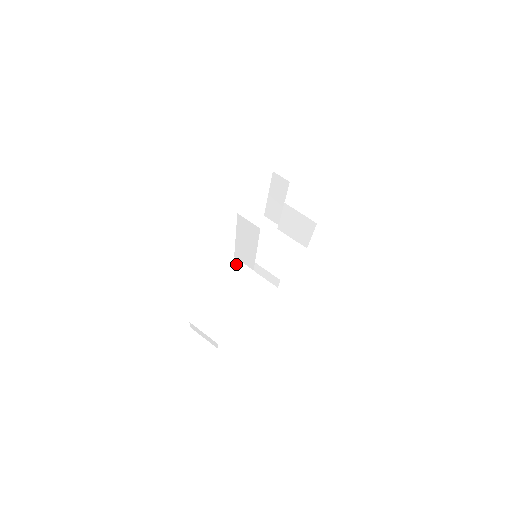
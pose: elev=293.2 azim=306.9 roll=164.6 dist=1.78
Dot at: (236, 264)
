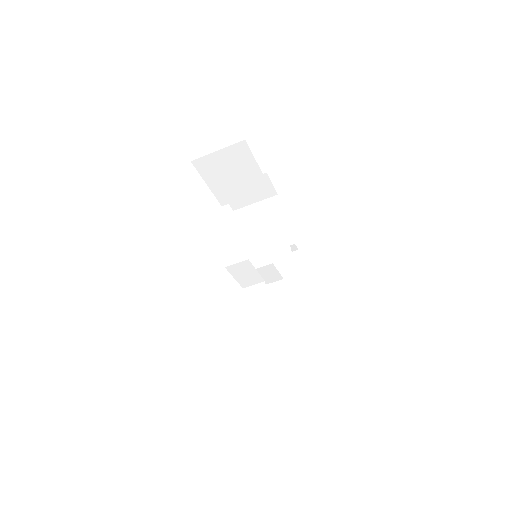
Dot at: occluded
